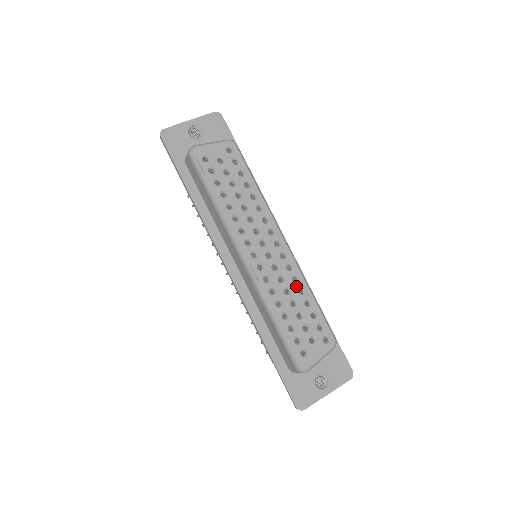
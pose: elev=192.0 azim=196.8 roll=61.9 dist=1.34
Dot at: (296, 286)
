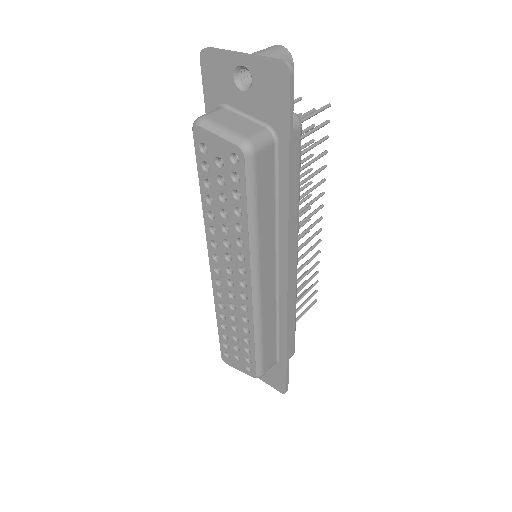
Dot at: (243, 323)
